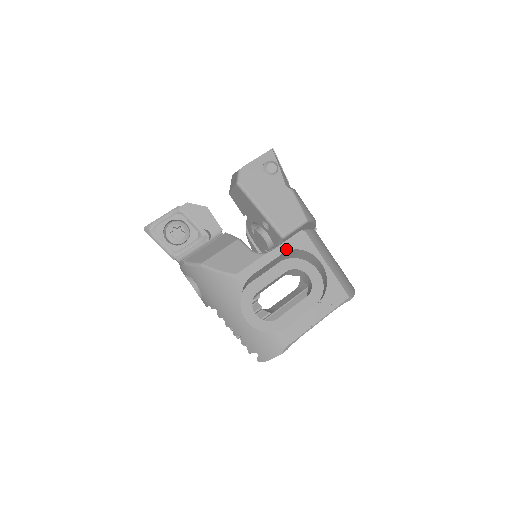
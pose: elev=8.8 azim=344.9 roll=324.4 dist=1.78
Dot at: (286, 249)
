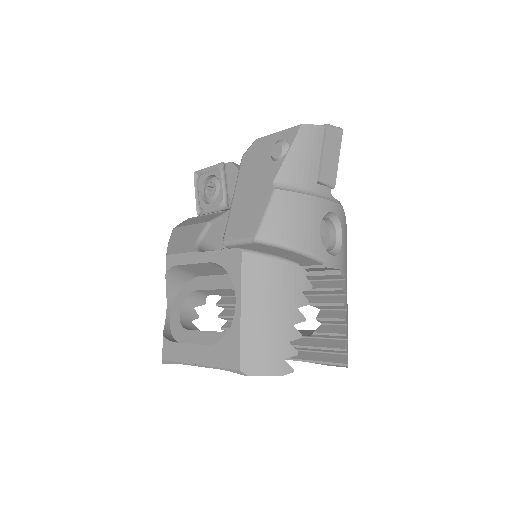
Dot at: (214, 259)
